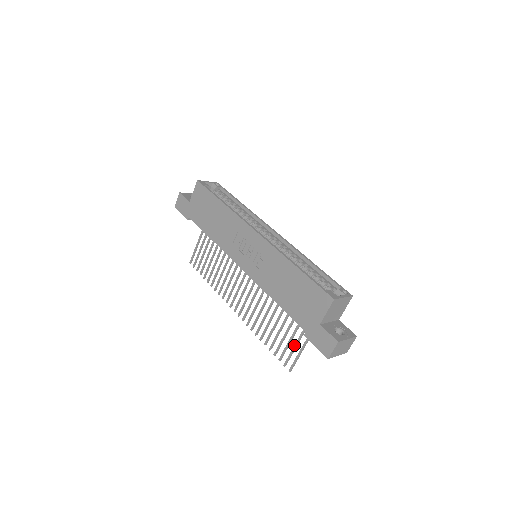
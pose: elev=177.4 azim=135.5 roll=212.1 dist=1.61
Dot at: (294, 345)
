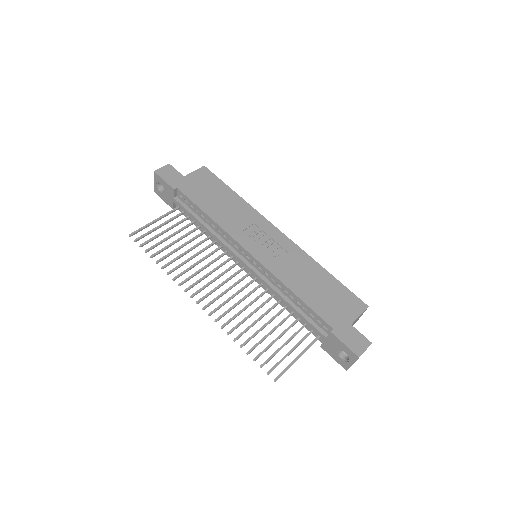
Dot at: (288, 352)
